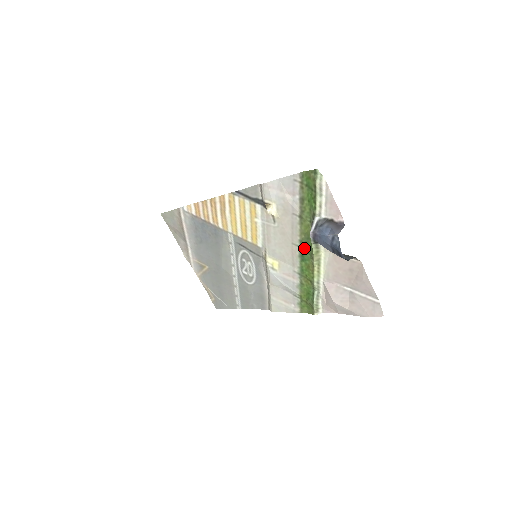
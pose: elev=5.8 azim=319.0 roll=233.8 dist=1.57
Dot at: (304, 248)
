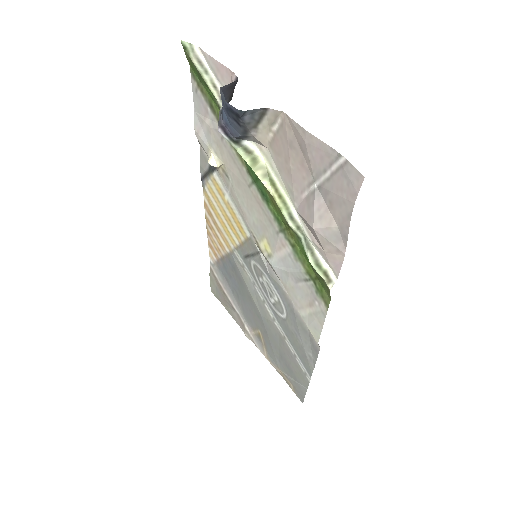
Dot at: (253, 177)
